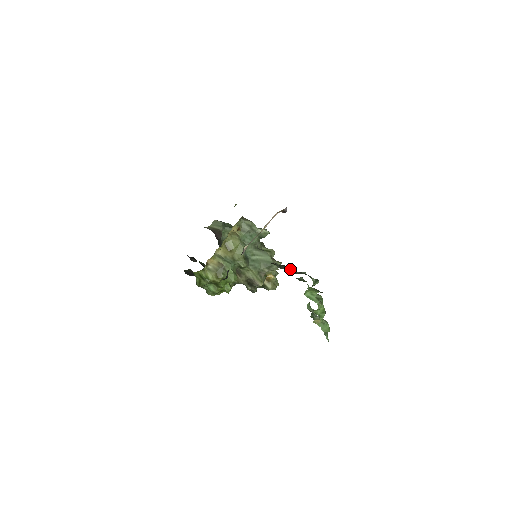
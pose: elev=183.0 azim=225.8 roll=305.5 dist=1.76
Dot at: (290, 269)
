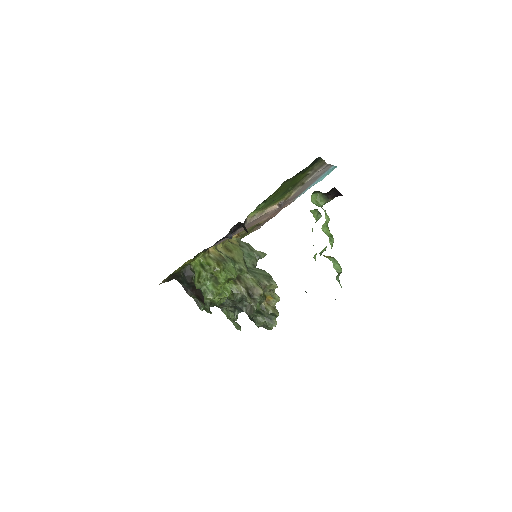
Dot at: occluded
